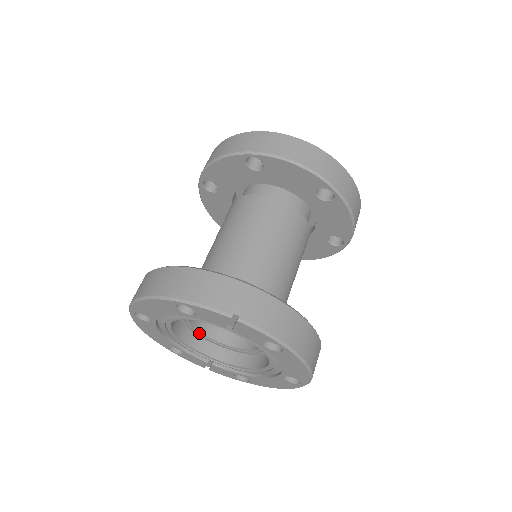
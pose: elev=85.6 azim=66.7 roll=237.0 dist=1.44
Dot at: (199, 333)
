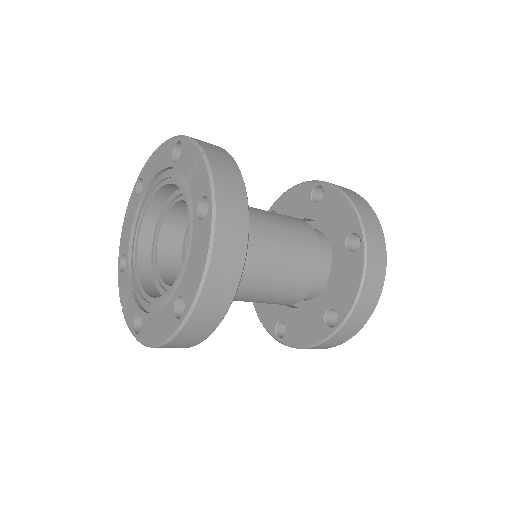
Dot at: (155, 255)
